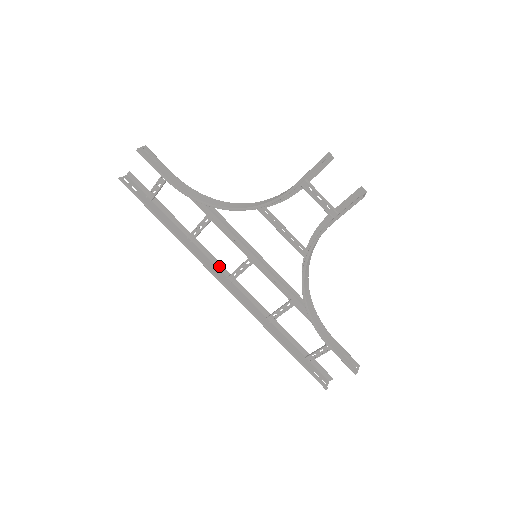
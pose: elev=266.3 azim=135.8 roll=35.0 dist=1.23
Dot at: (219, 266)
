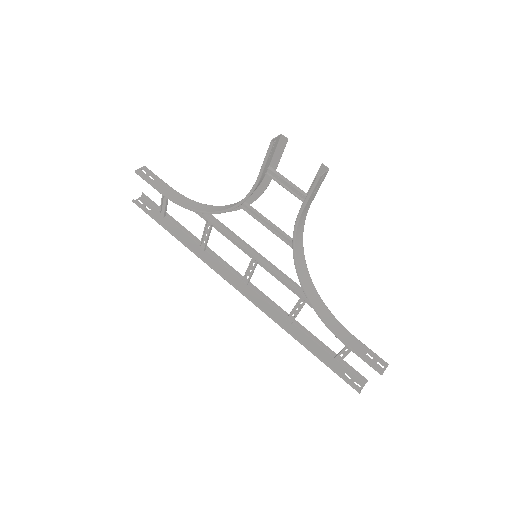
Dot at: (233, 271)
